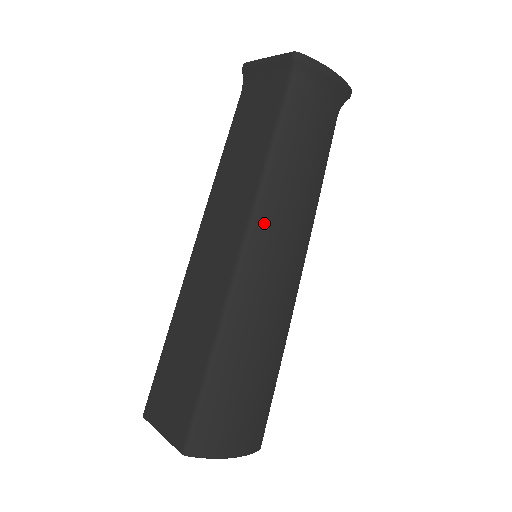
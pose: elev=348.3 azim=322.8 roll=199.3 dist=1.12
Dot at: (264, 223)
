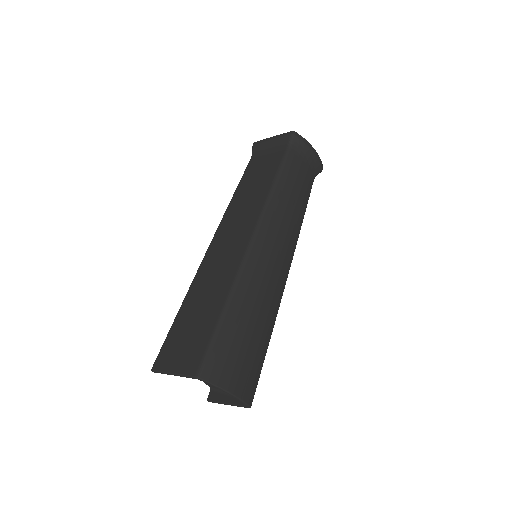
Dot at: (269, 222)
